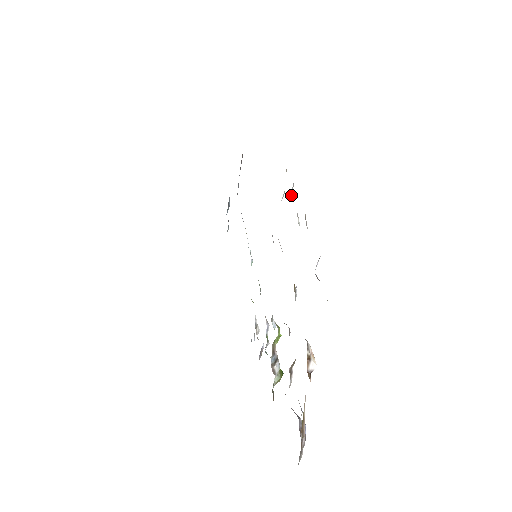
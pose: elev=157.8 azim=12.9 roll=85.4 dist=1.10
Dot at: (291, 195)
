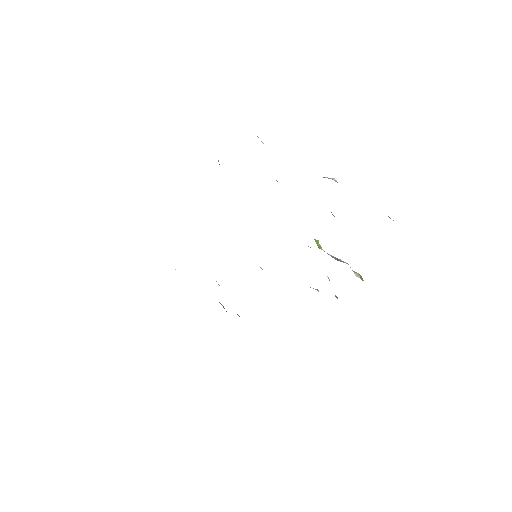
Dot at: occluded
